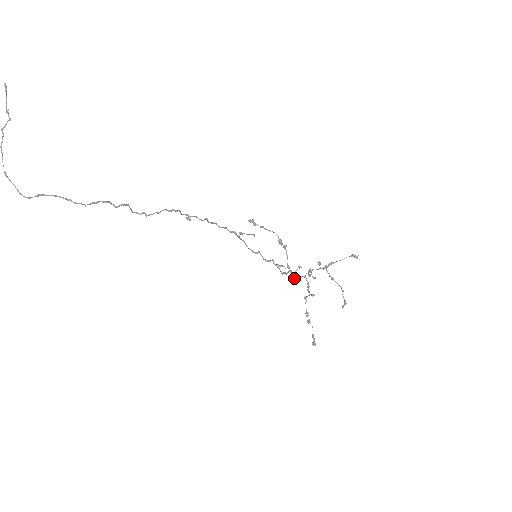
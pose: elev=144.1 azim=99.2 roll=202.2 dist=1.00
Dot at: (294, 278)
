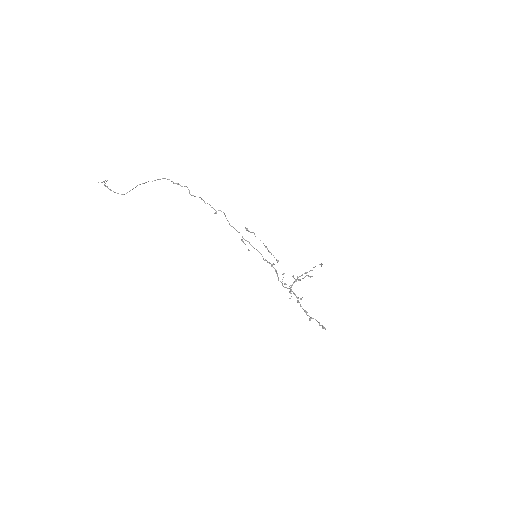
Dot at: (284, 283)
